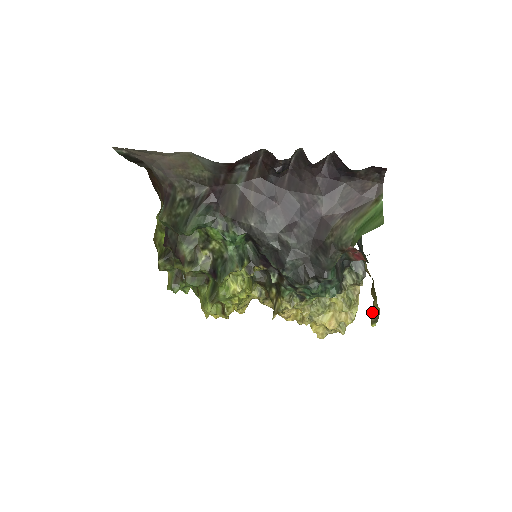
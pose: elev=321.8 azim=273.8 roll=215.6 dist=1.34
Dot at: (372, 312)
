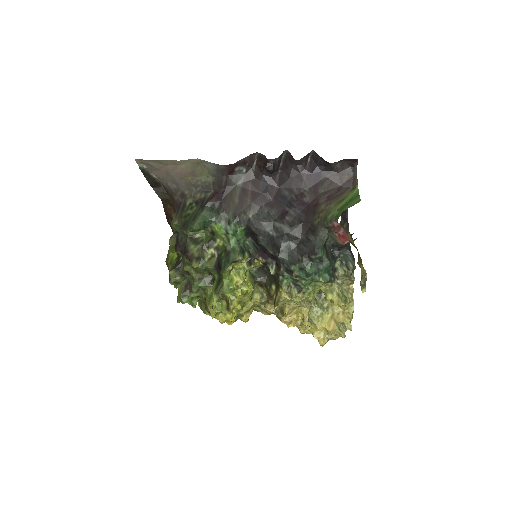
Dot at: occluded
